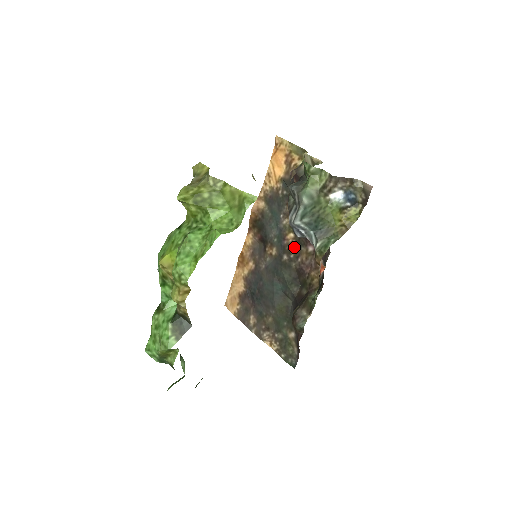
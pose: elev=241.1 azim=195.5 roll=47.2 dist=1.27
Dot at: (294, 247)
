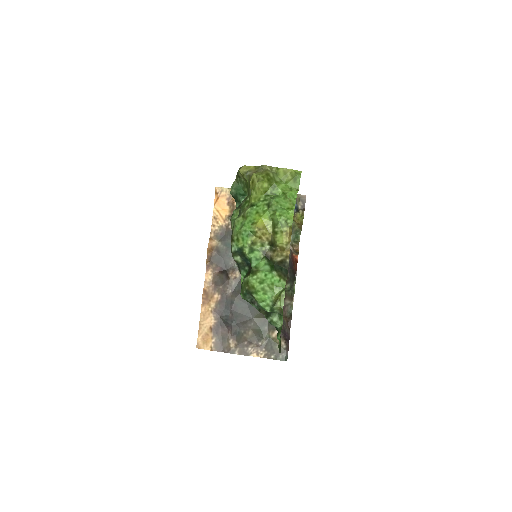
Dot at: occluded
